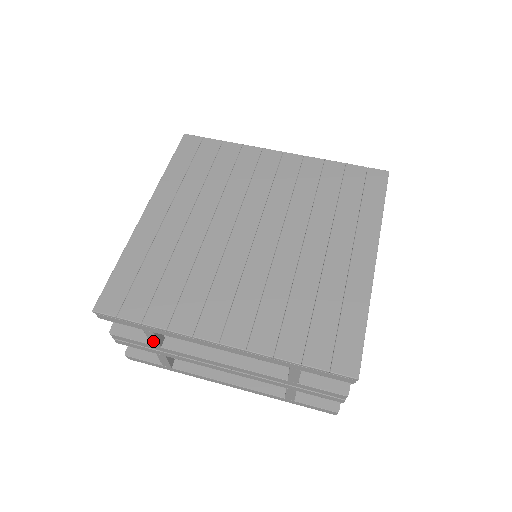
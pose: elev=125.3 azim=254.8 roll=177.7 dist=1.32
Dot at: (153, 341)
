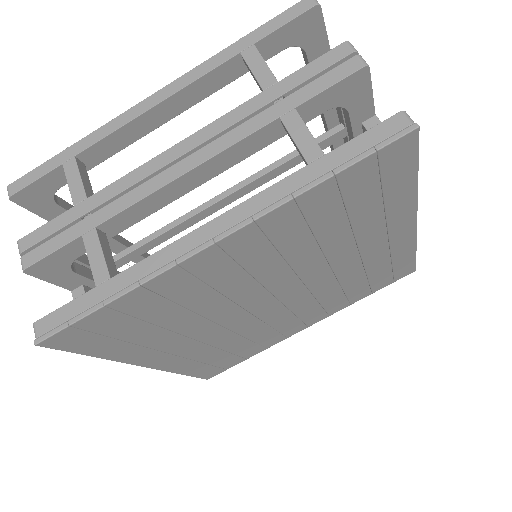
Dot at: occluded
